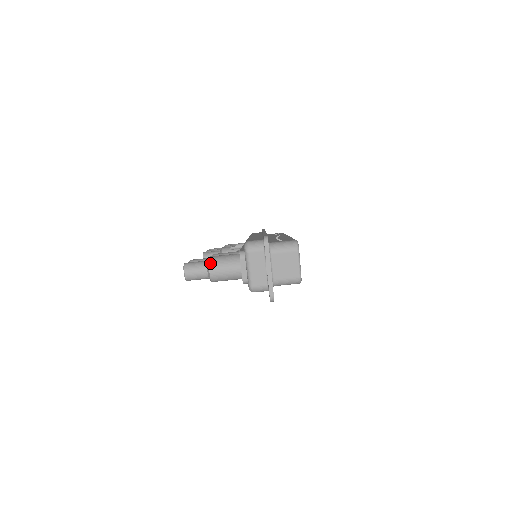
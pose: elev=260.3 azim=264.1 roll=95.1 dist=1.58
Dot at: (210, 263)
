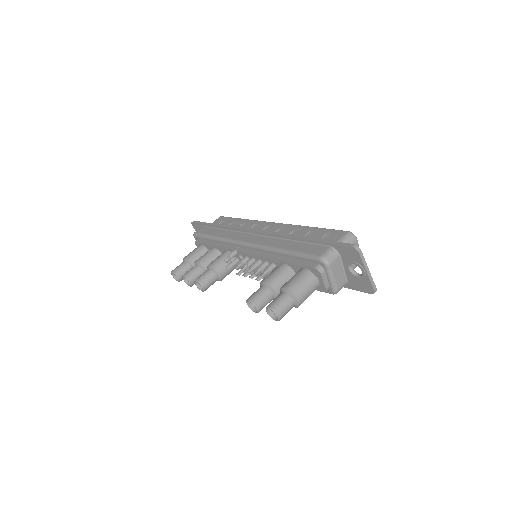
Dot at: (295, 293)
